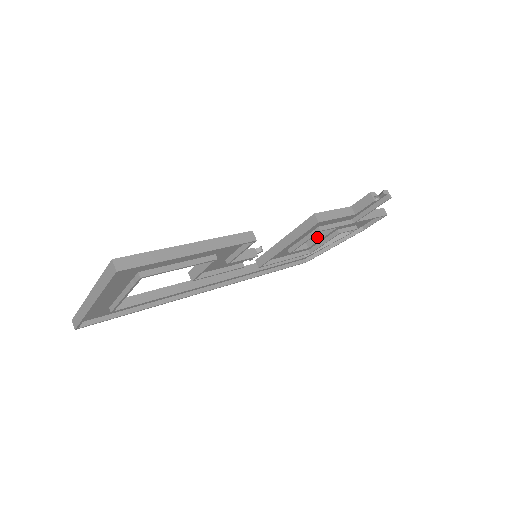
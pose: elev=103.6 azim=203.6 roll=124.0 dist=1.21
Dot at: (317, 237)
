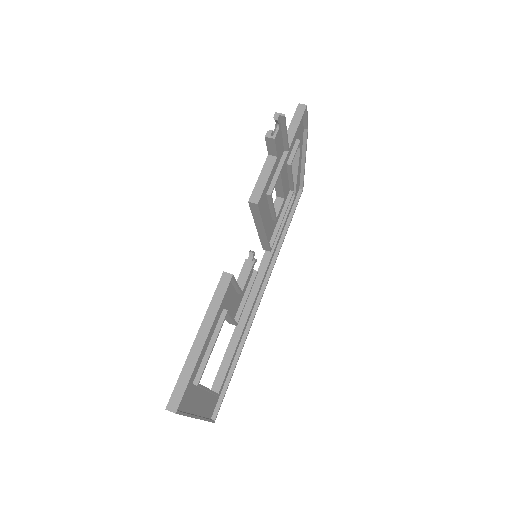
Dot at: (279, 188)
